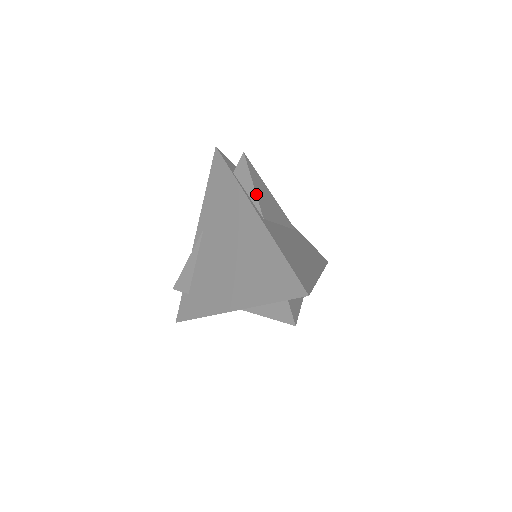
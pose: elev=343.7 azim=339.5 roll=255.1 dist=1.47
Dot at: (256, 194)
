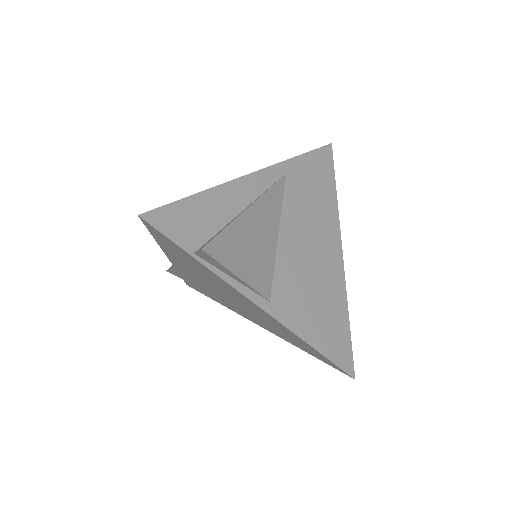
Dot at: (247, 285)
